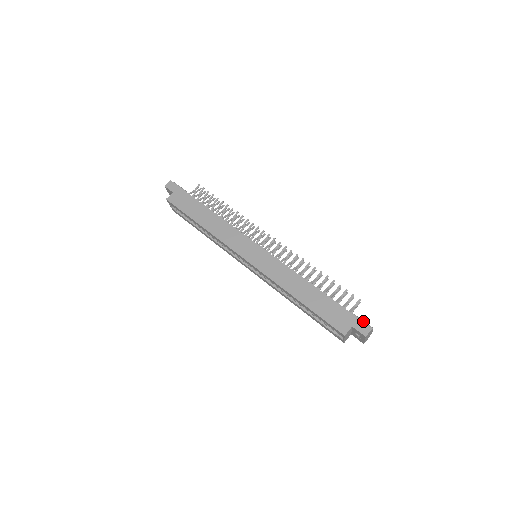
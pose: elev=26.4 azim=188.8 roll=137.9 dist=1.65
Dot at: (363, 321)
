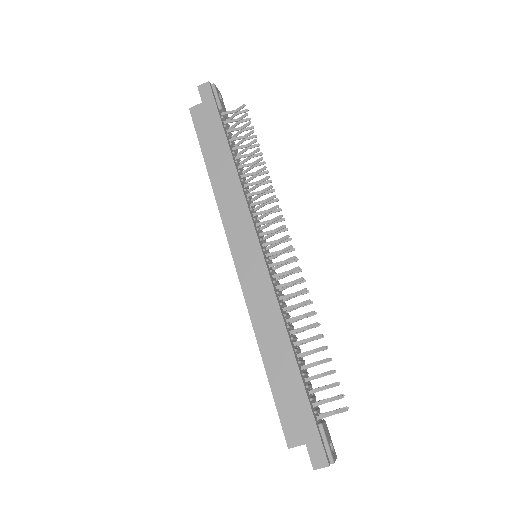
Dot at: (327, 444)
